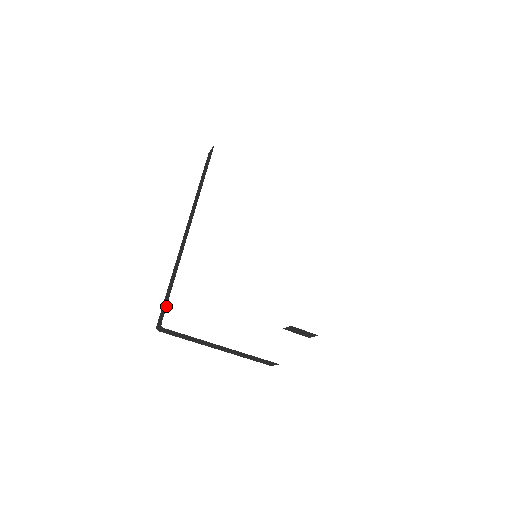
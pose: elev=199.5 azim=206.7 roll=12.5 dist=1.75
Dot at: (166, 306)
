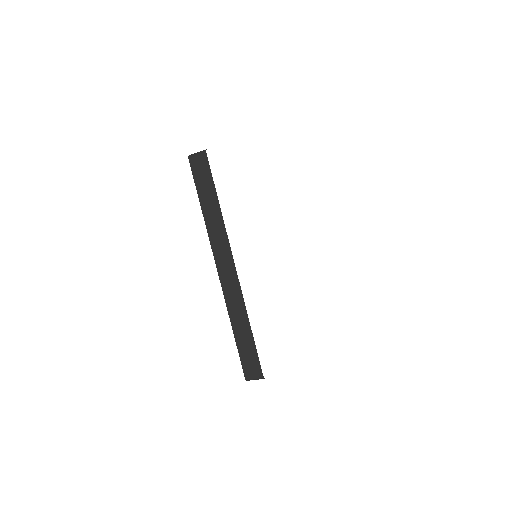
Dot at: (258, 359)
